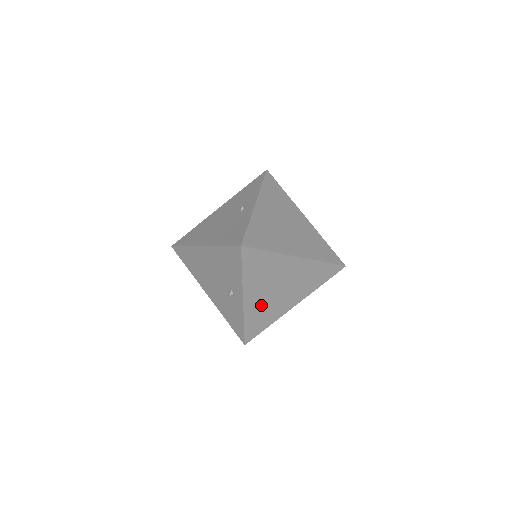
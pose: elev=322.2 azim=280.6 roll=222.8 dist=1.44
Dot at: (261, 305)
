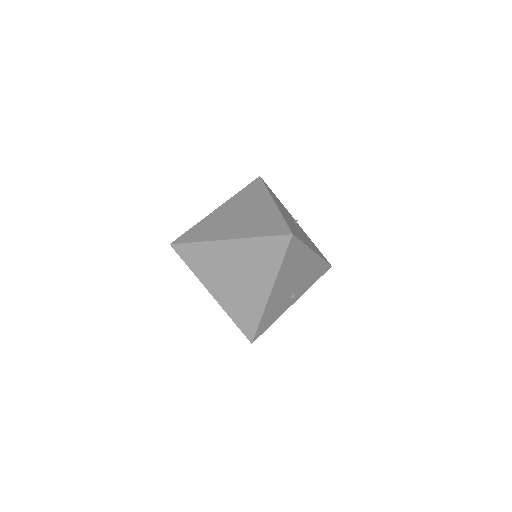
Dot at: (233, 297)
